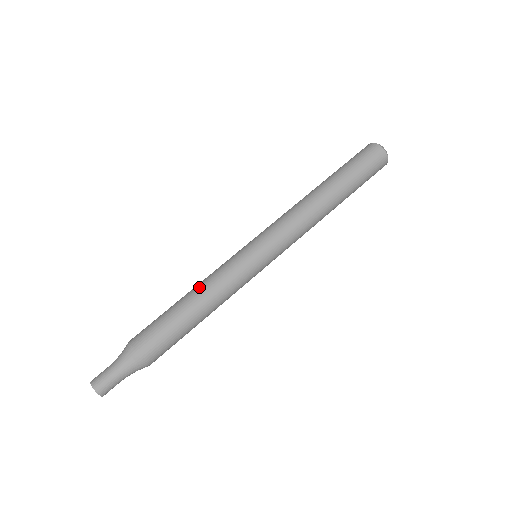
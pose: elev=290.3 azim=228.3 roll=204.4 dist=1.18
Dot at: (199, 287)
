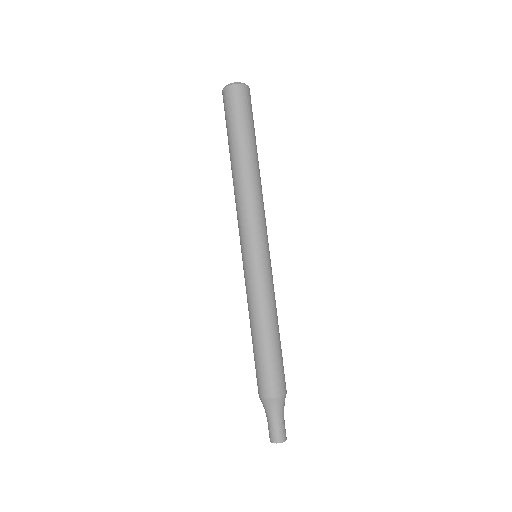
Dot at: (250, 319)
